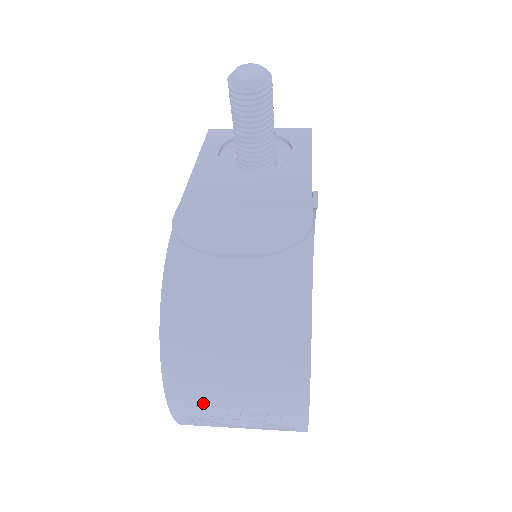
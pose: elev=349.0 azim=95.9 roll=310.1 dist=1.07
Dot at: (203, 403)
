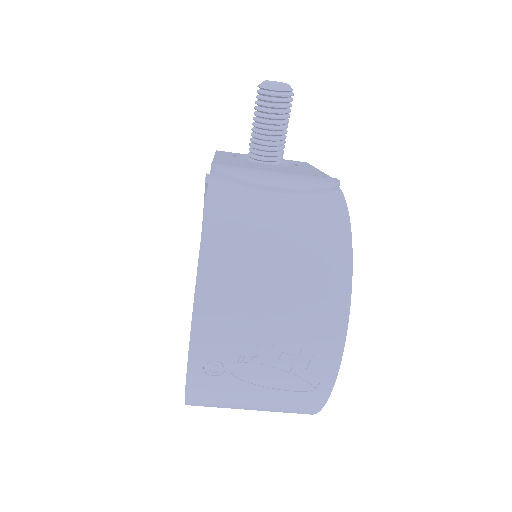
Dot at: (232, 333)
